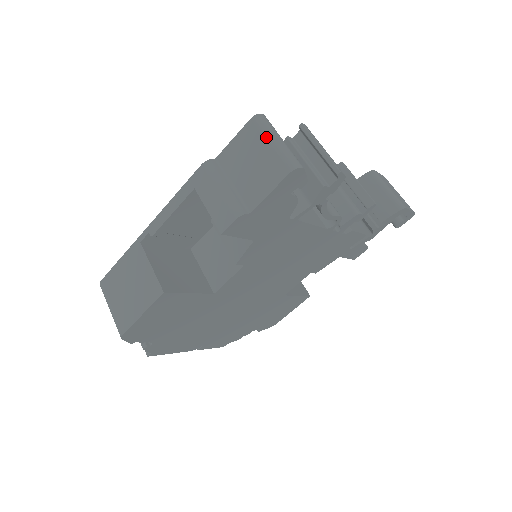
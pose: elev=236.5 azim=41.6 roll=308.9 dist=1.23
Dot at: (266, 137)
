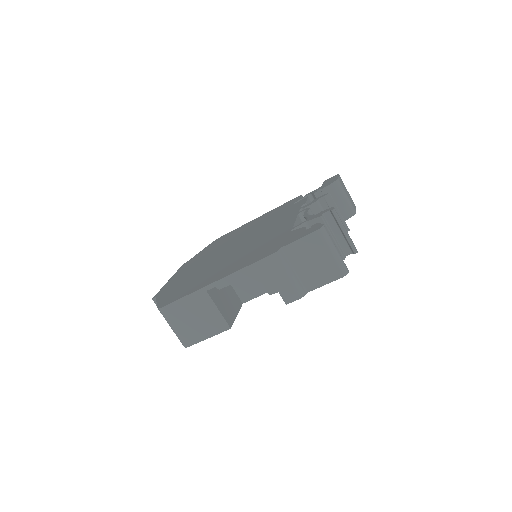
Dot at: (328, 248)
